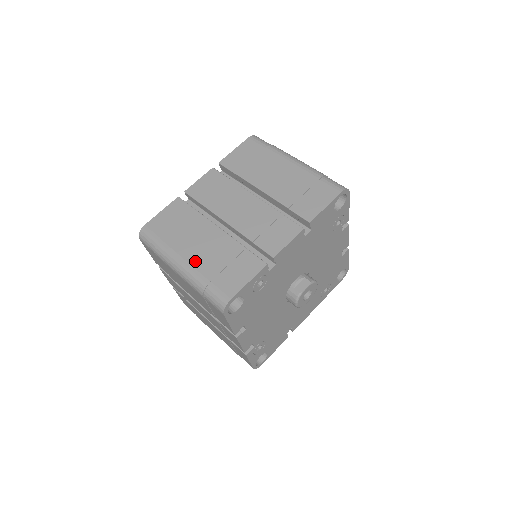
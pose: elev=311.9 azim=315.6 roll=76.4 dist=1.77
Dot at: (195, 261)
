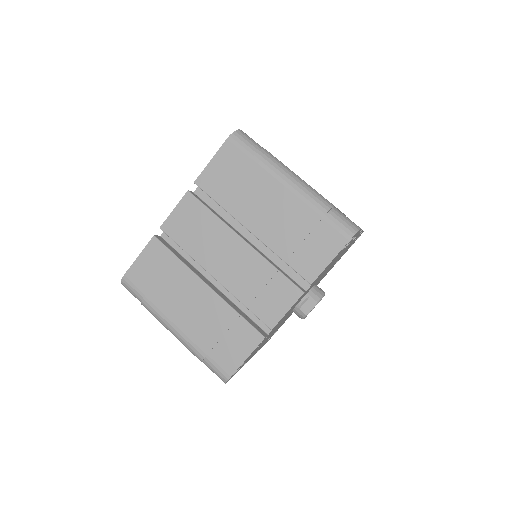
Dot at: (187, 329)
